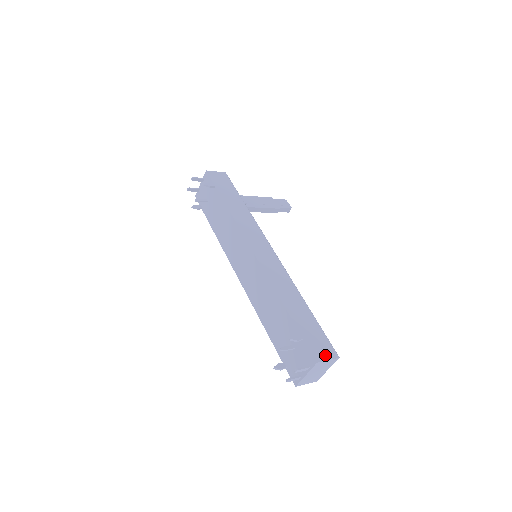
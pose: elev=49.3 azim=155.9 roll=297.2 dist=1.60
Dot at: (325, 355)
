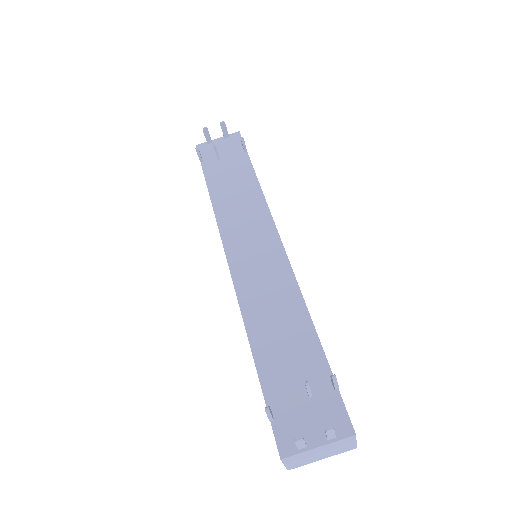
Dot at: occluded
